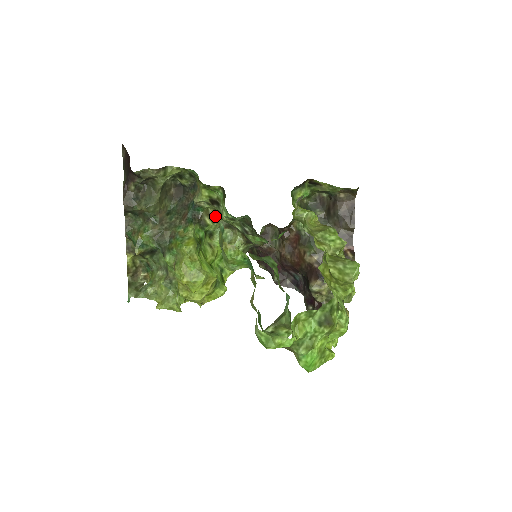
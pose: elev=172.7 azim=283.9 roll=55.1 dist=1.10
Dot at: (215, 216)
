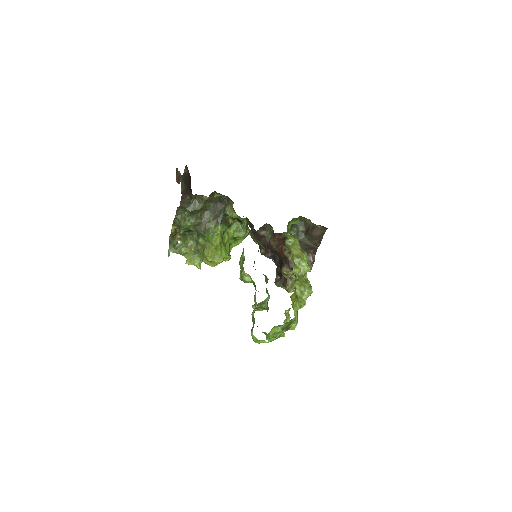
Dot at: occluded
